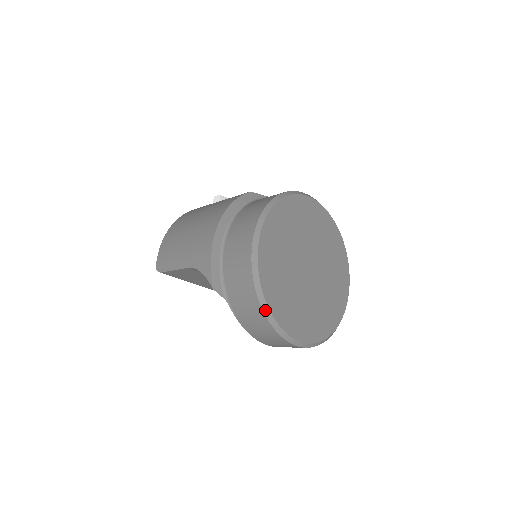
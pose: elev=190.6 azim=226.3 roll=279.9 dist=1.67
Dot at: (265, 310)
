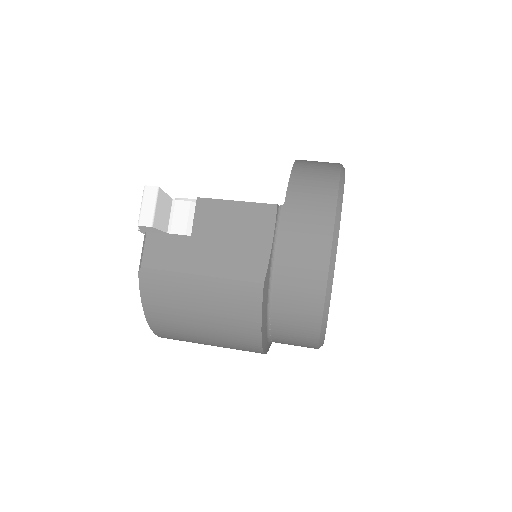
Dot at: occluded
